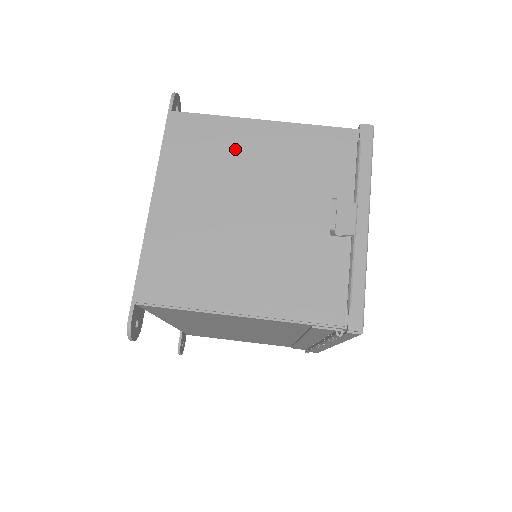
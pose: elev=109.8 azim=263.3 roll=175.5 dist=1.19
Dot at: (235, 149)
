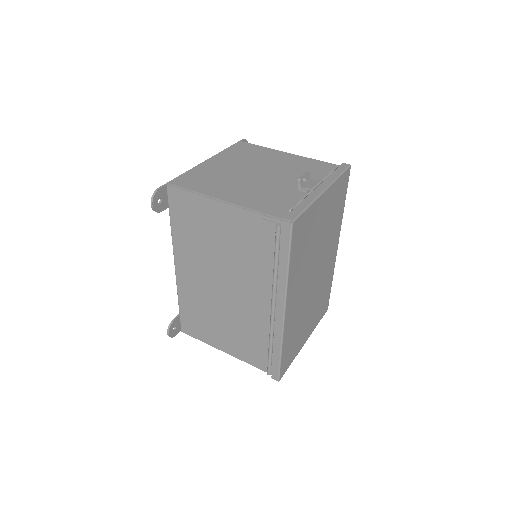
Dot at: (264, 156)
